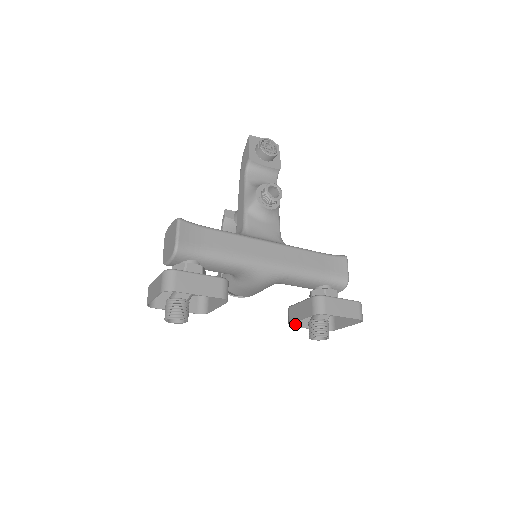
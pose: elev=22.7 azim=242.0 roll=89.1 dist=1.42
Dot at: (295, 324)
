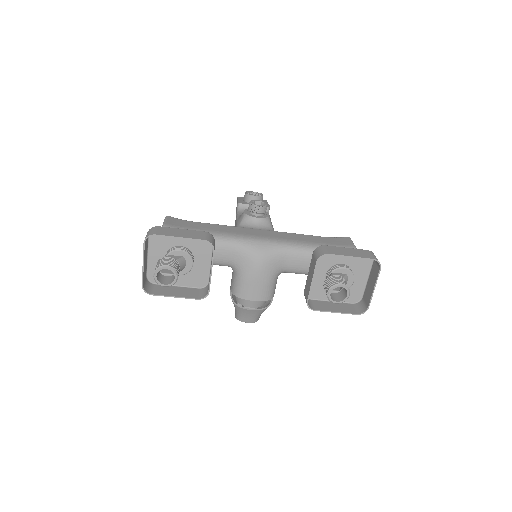
Dot at: (317, 309)
